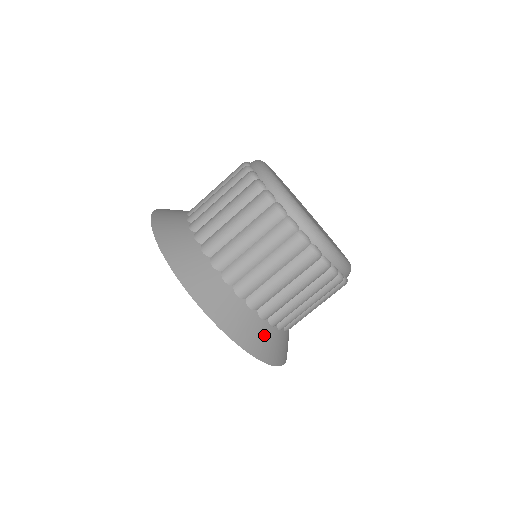
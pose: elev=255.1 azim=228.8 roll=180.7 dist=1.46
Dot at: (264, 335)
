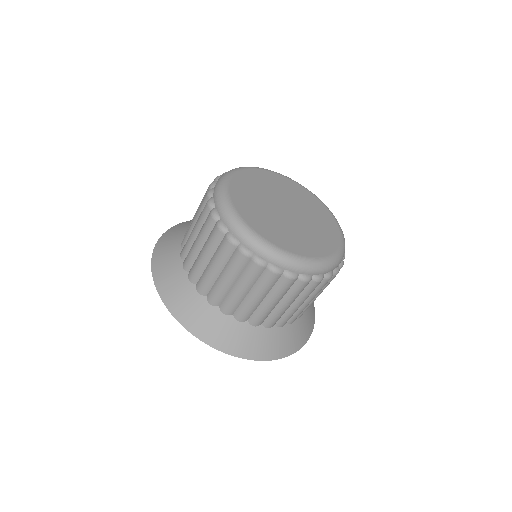
Dot at: (309, 312)
